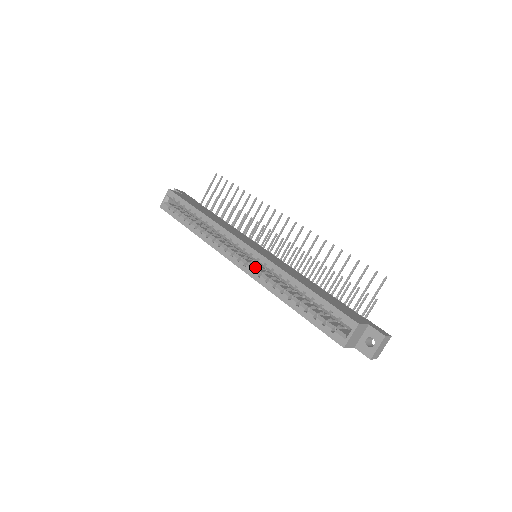
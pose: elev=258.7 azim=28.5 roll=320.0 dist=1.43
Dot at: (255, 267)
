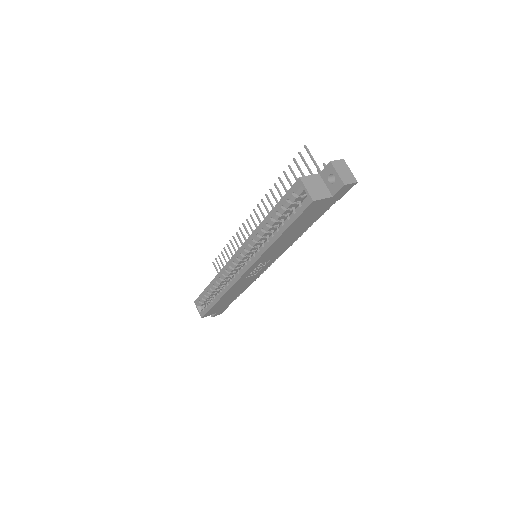
Dot at: occluded
